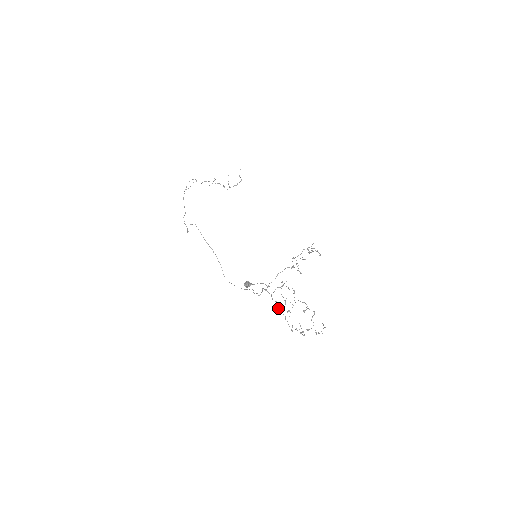
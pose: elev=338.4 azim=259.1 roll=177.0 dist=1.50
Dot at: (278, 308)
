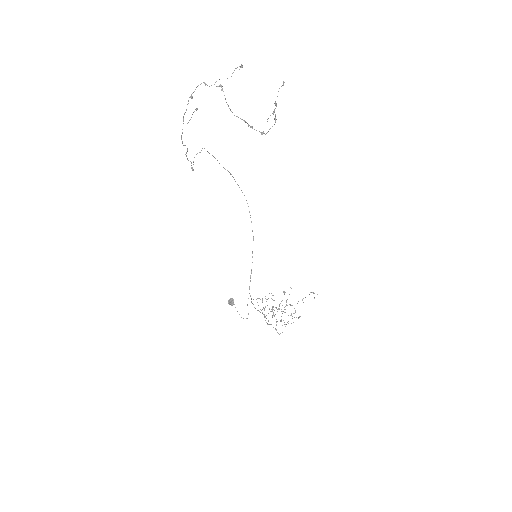
Dot at: occluded
